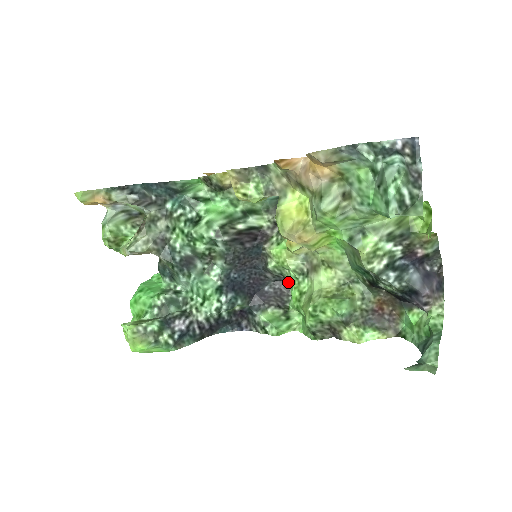
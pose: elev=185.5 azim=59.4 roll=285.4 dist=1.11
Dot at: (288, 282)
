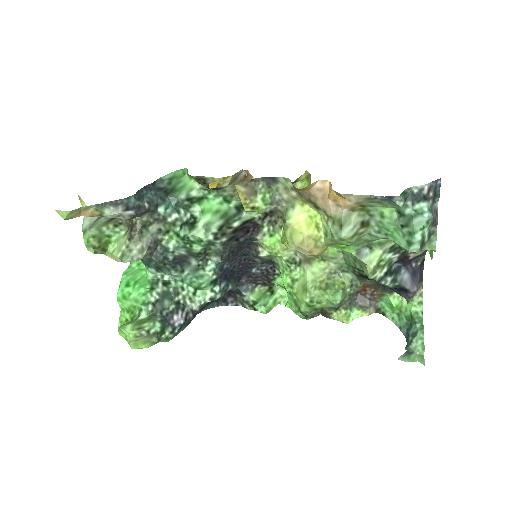
Dot at: (276, 265)
